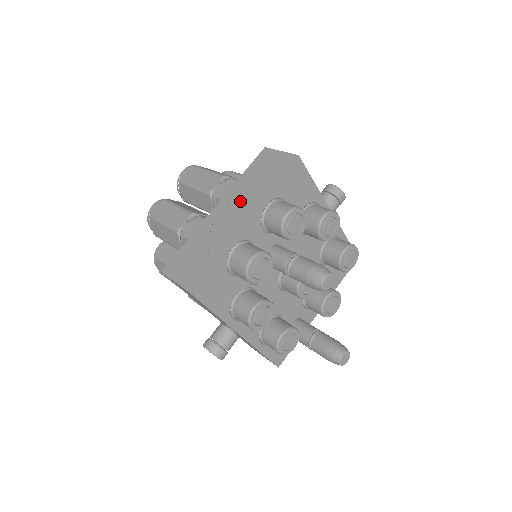
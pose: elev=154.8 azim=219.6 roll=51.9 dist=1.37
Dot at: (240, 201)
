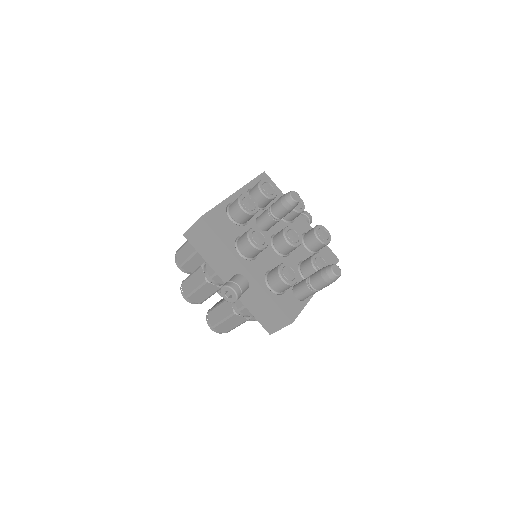
Dot at: occluded
